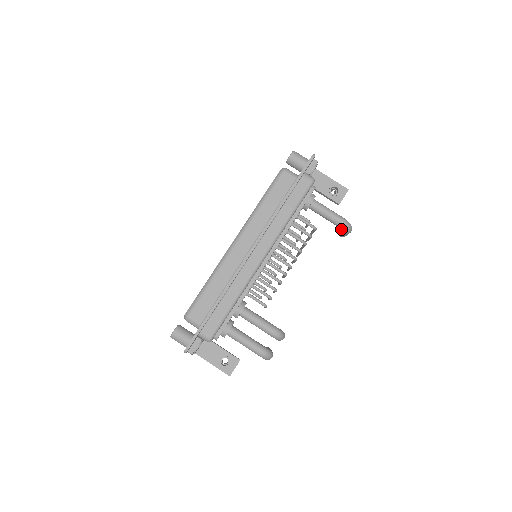
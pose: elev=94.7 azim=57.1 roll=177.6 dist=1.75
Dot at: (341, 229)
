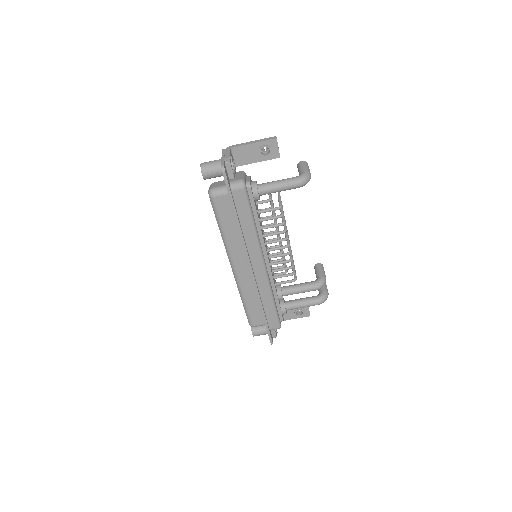
Dot at: occluded
